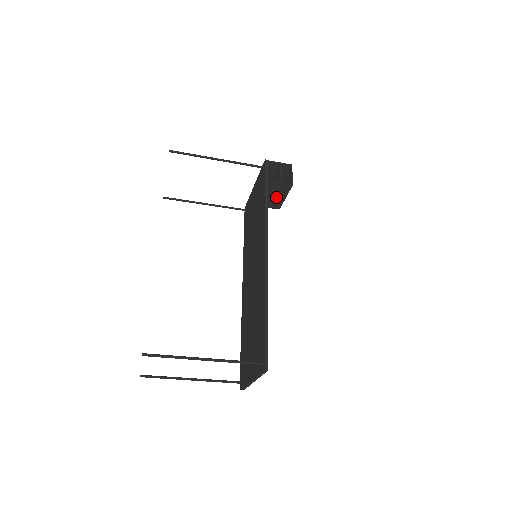
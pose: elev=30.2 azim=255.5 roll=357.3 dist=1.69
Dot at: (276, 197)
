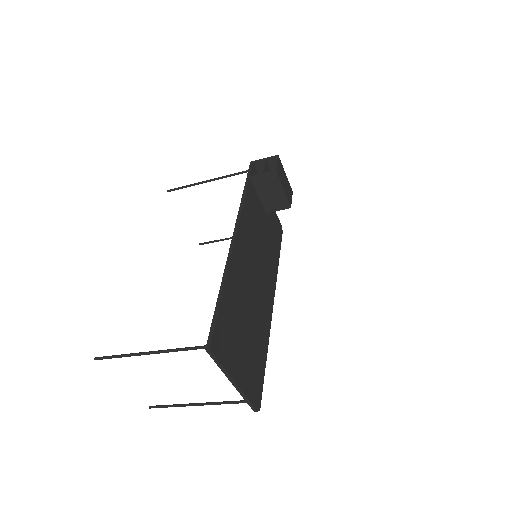
Dot at: (274, 194)
